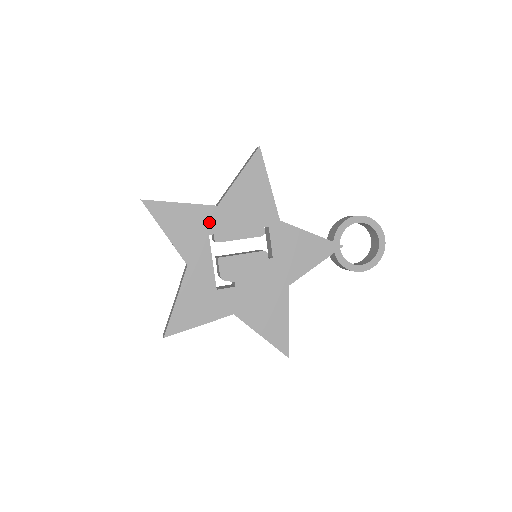
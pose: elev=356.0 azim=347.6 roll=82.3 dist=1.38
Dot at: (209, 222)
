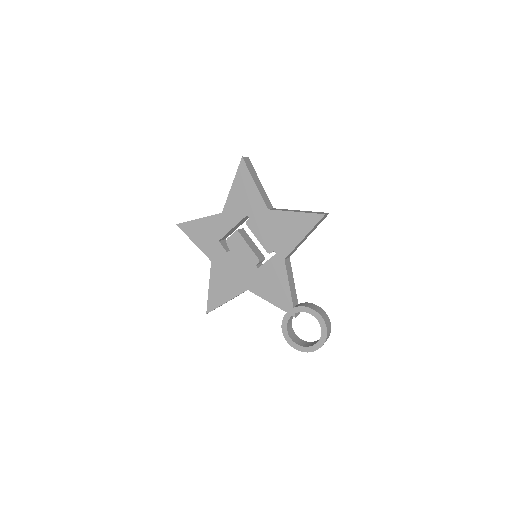
Dot at: (255, 210)
